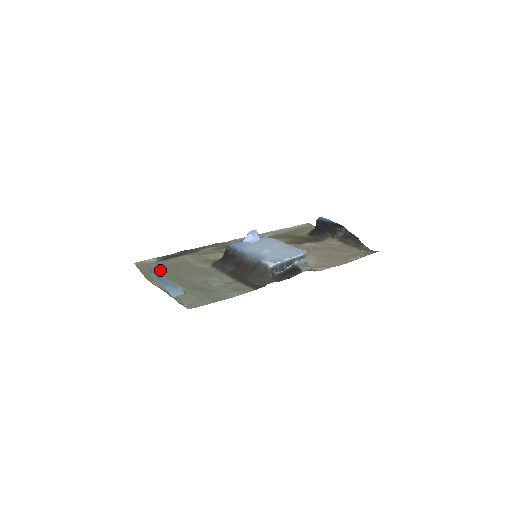
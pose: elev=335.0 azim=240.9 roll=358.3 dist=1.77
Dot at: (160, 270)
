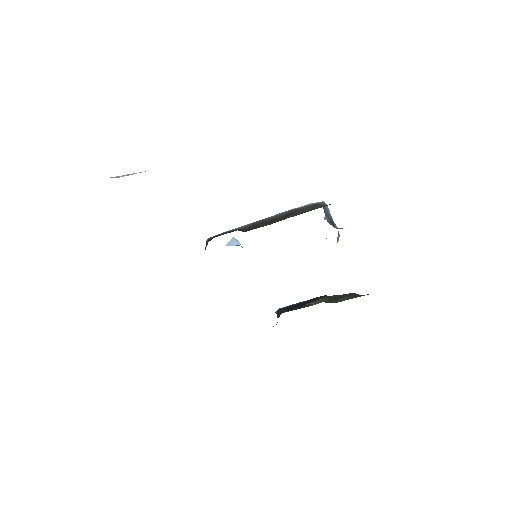
Dot at: occluded
